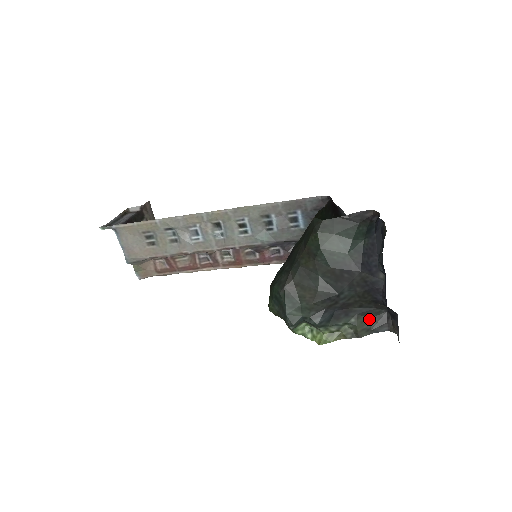
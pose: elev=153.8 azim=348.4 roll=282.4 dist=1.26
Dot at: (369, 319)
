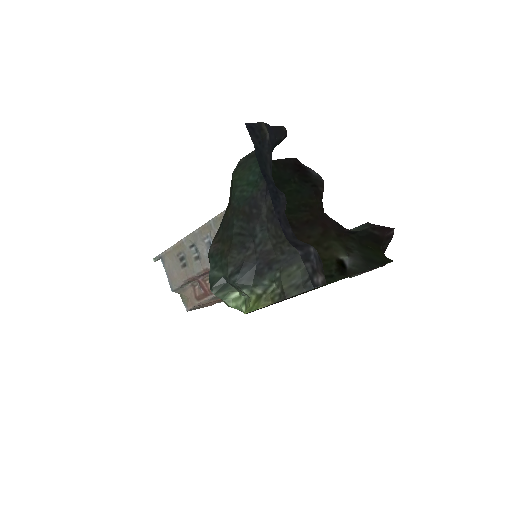
Dot at: (299, 271)
